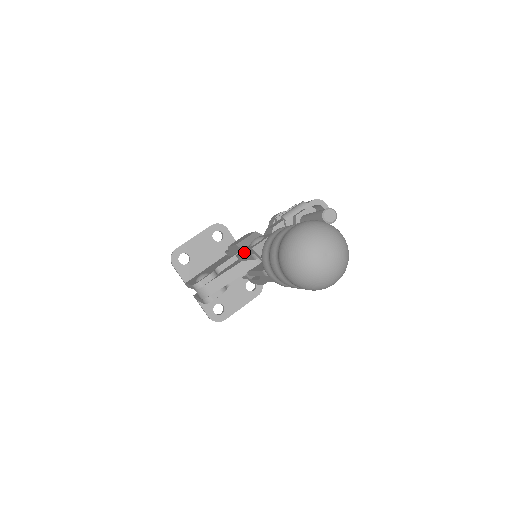
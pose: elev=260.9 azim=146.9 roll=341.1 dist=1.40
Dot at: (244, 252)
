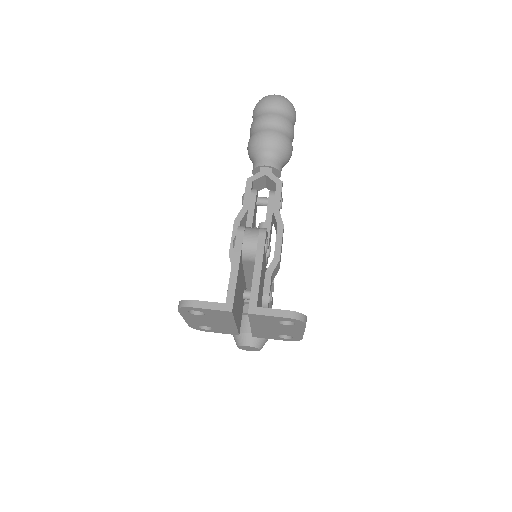
Dot at: (245, 209)
